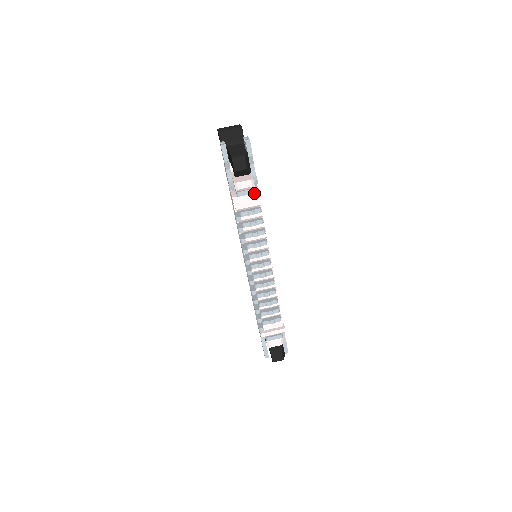
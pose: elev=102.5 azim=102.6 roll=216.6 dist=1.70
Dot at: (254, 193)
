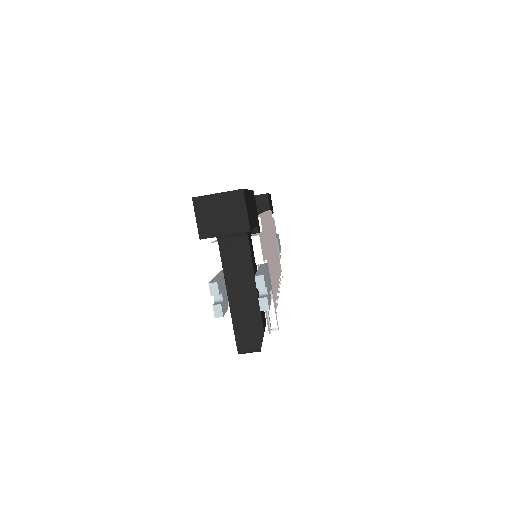
Dot at: occluded
